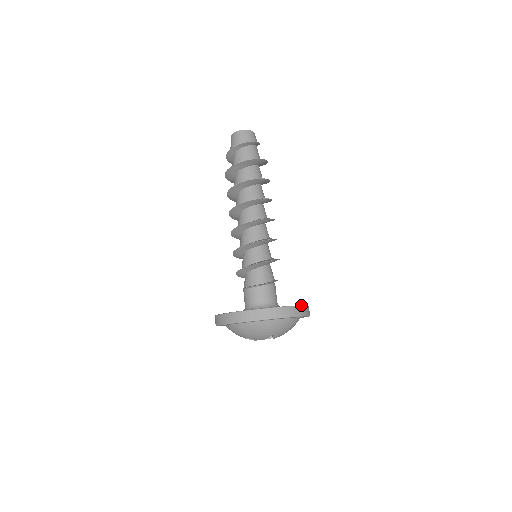
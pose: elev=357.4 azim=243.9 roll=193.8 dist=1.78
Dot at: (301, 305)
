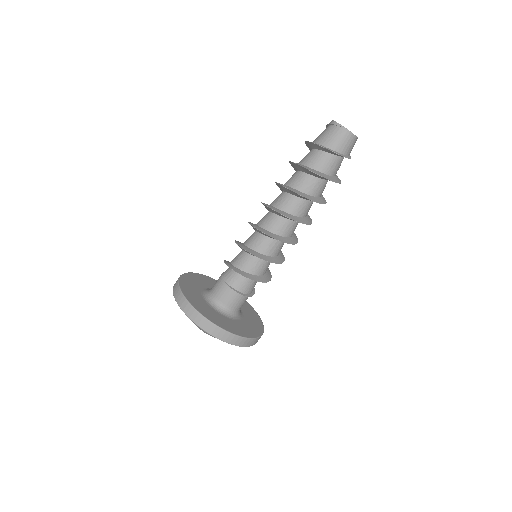
Dot at: occluded
